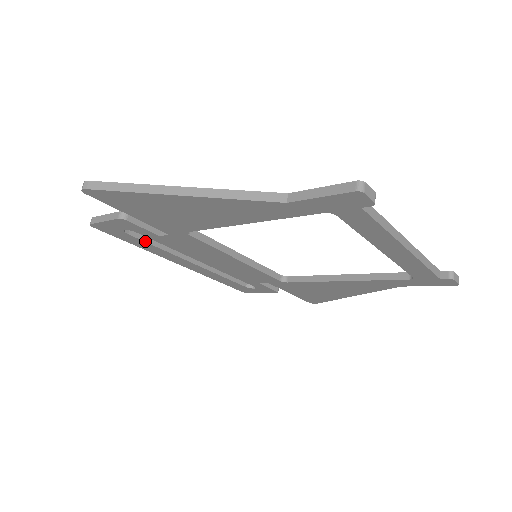
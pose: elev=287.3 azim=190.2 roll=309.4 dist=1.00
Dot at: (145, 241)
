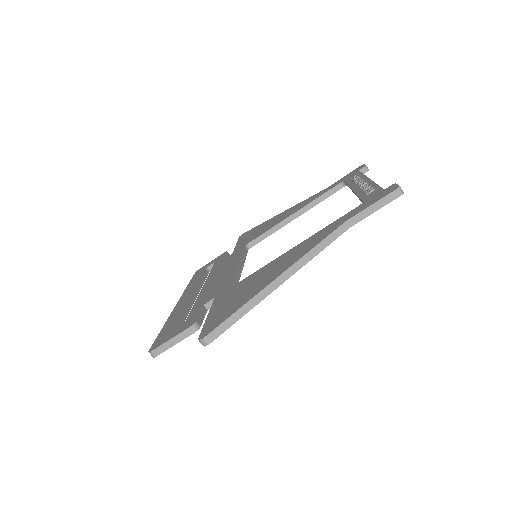
Dot at: occluded
